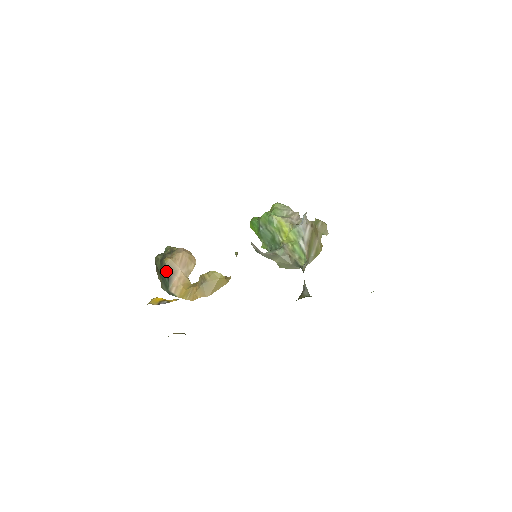
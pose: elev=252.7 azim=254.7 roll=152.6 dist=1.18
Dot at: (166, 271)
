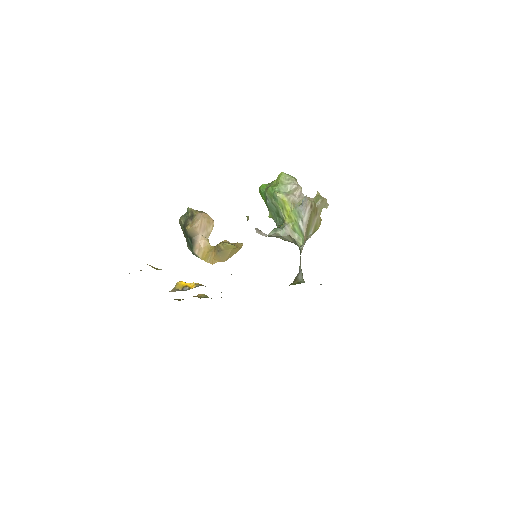
Dot at: (189, 236)
